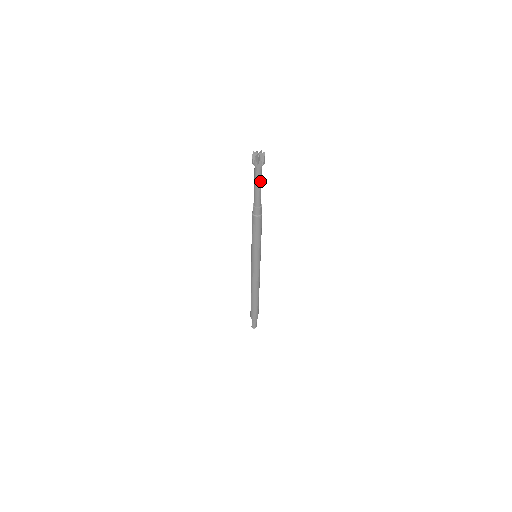
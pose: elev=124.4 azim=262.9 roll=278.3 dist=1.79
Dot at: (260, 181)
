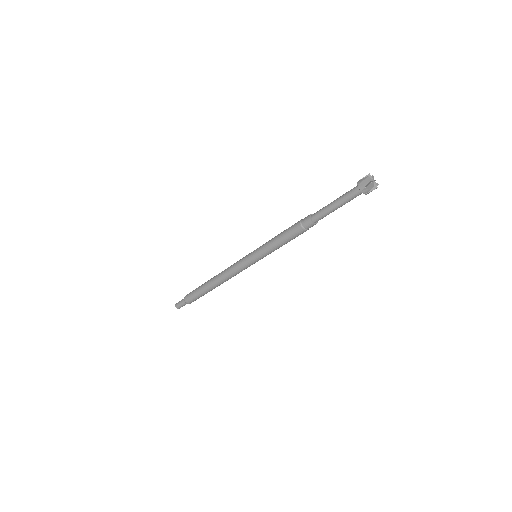
Dot at: (344, 203)
